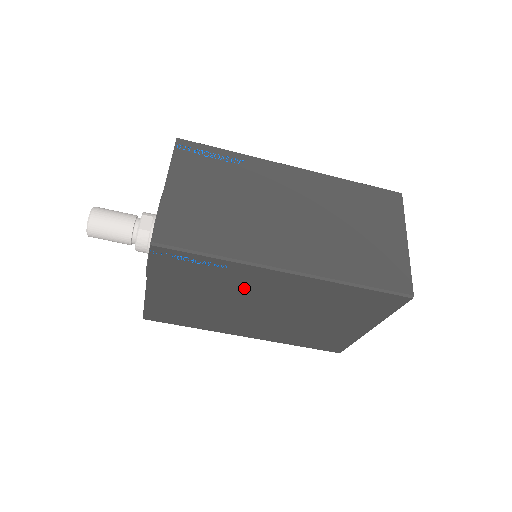
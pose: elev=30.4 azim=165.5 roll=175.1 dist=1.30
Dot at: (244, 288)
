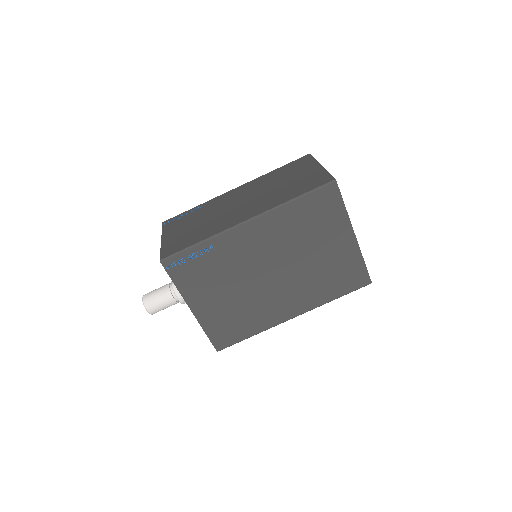
Dot at: (240, 260)
